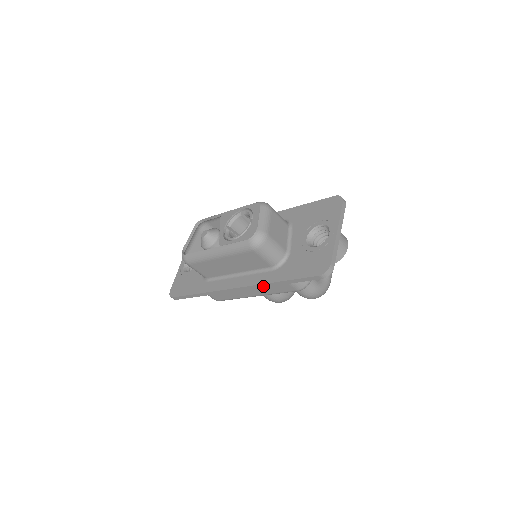
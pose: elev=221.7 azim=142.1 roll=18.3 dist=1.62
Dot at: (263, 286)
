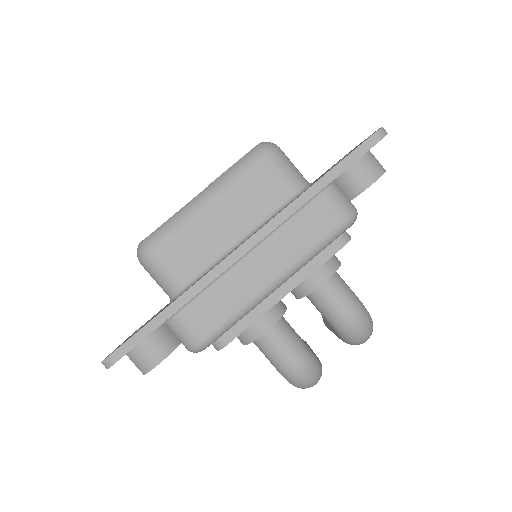
Dot at: (292, 210)
